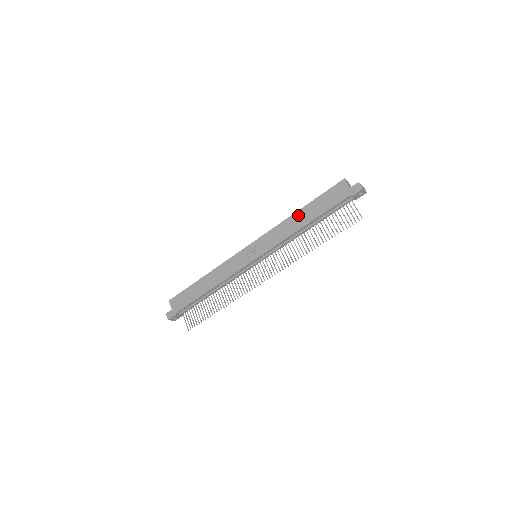
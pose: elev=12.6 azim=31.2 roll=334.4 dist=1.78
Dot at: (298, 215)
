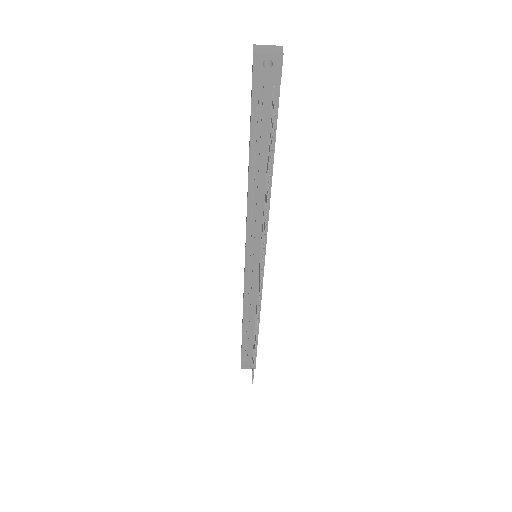
Dot at: (248, 166)
